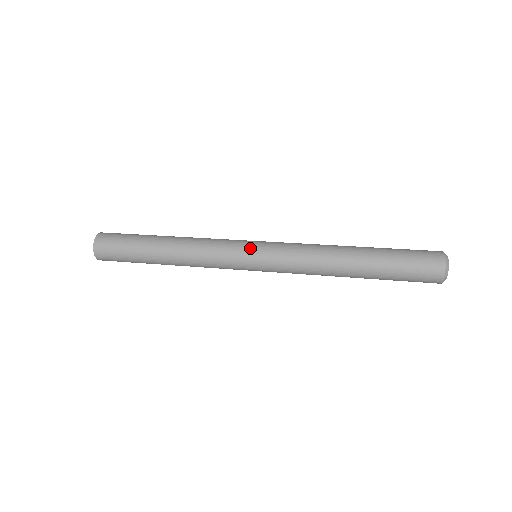
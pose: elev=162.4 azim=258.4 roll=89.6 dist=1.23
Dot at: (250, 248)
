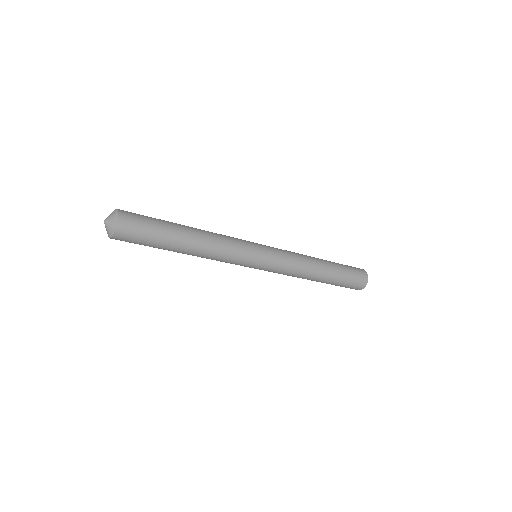
Dot at: (261, 251)
